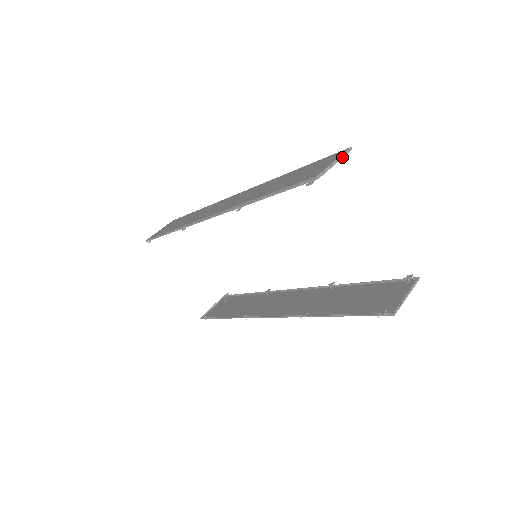
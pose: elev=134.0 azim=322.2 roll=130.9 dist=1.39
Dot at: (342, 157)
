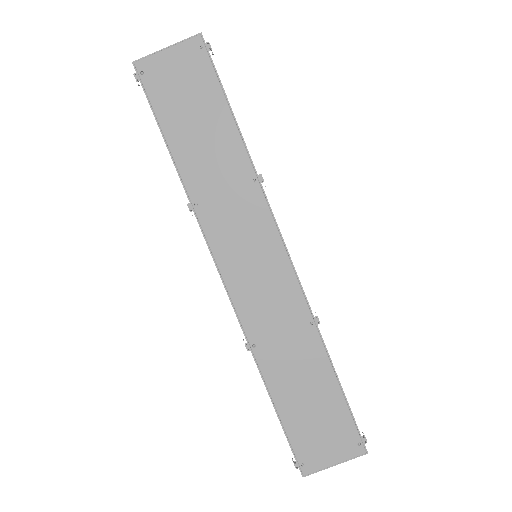
Dot at: (348, 459)
